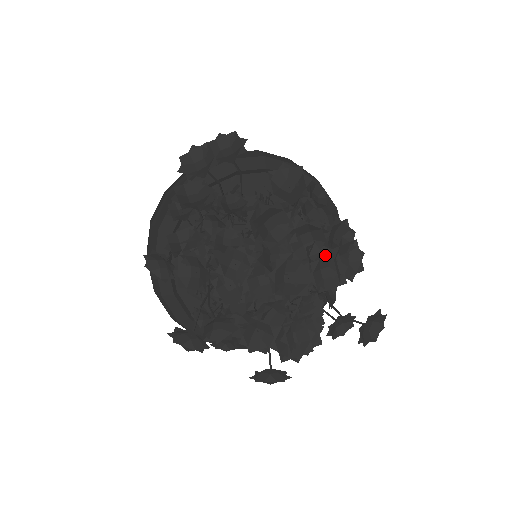
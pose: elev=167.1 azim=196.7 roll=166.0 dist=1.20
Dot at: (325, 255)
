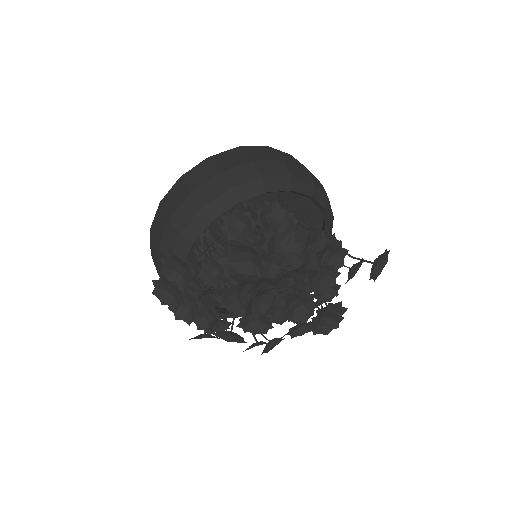
Dot at: (311, 272)
